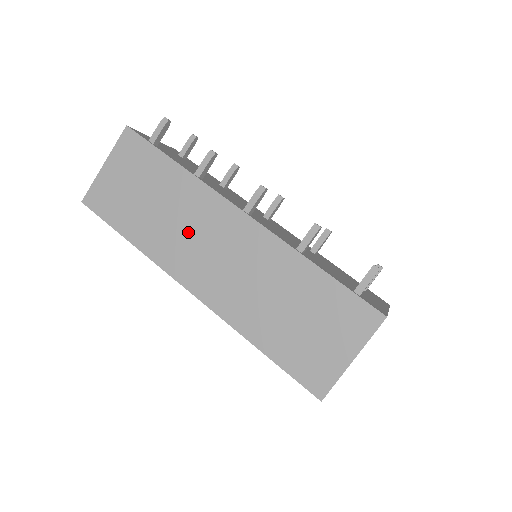
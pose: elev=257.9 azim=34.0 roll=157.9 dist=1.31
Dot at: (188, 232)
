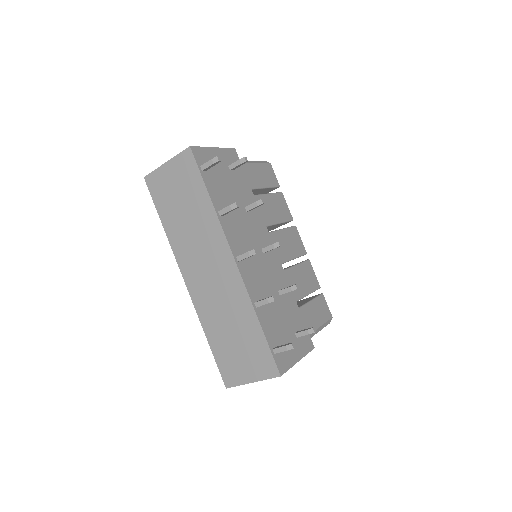
Dot at: (198, 247)
